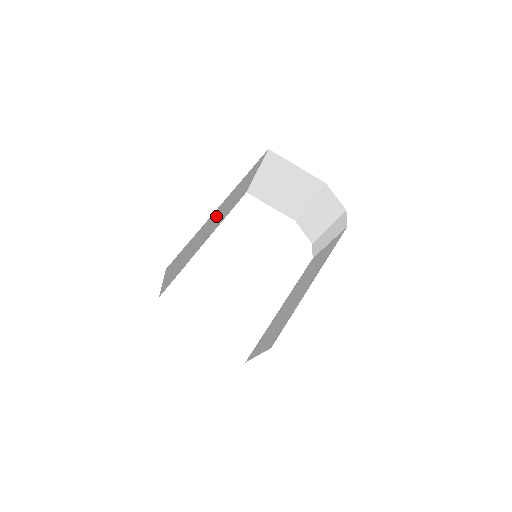
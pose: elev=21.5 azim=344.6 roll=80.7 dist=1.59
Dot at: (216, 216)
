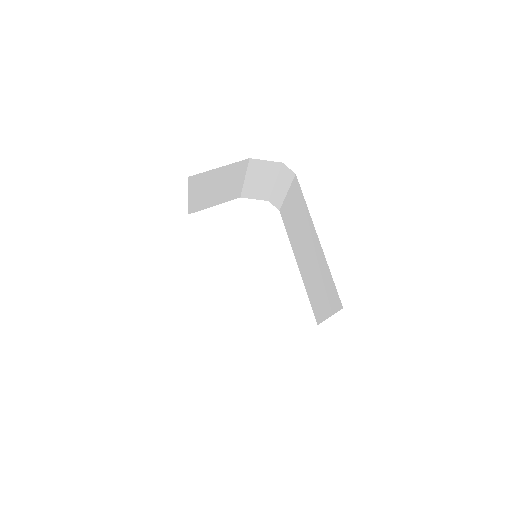
Dot at: occluded
